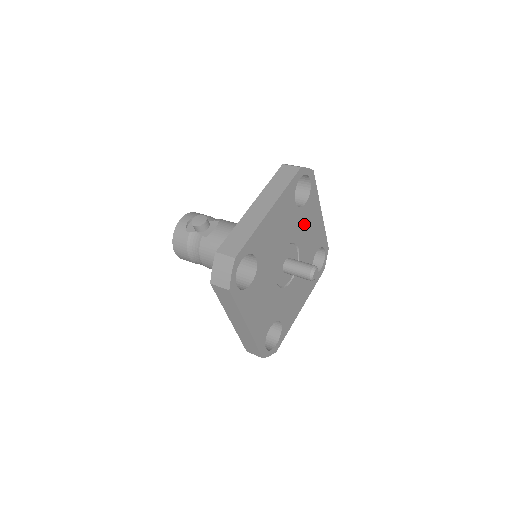
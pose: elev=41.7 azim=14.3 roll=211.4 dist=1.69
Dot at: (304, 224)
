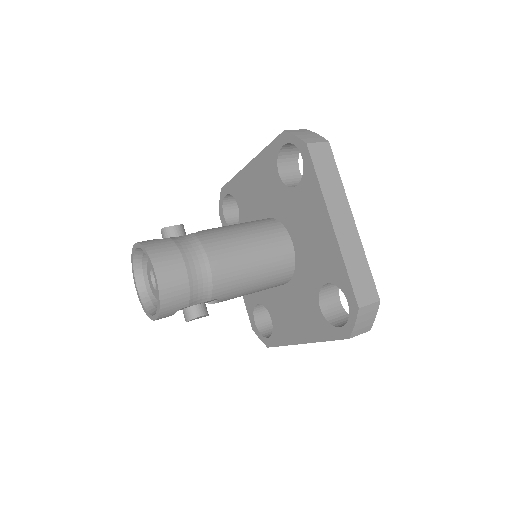
Dot at: occluded
